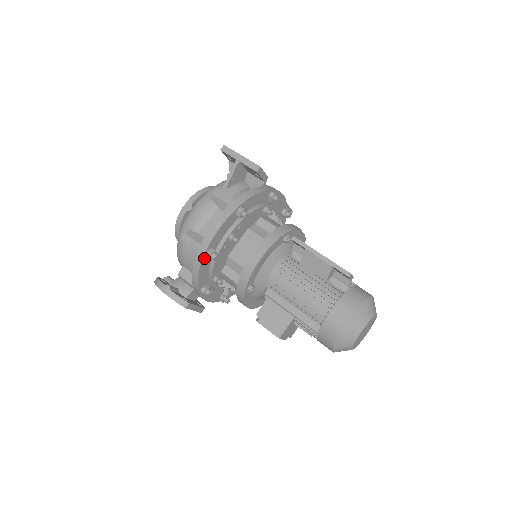
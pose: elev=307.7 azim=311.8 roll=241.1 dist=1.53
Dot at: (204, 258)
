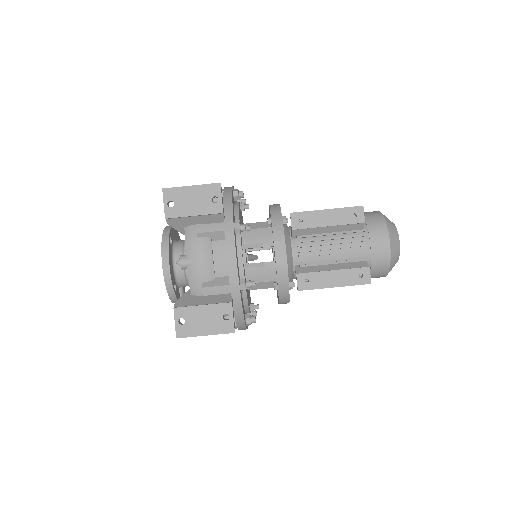
Dot at: occluded
